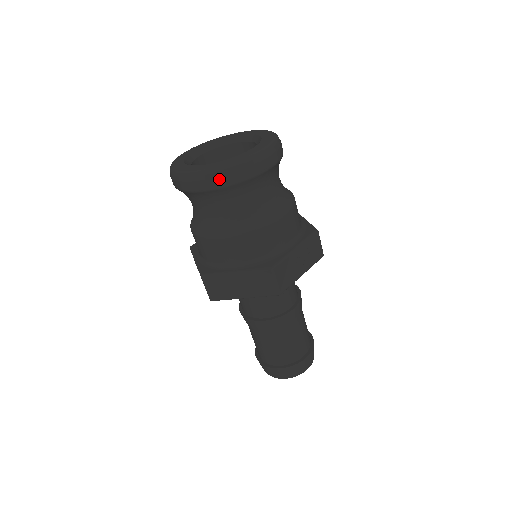
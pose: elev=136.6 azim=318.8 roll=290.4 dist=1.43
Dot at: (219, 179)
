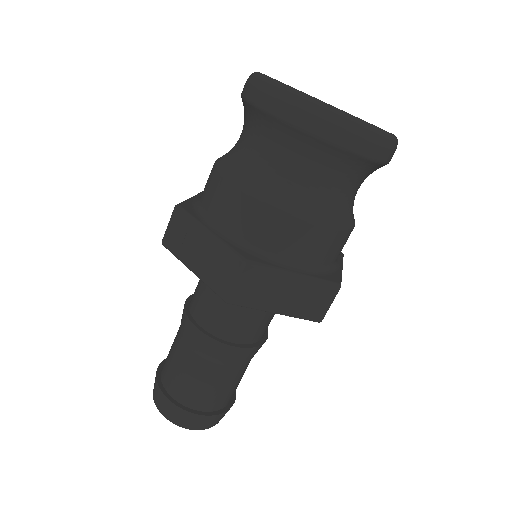
Dot at: (370, 143)
